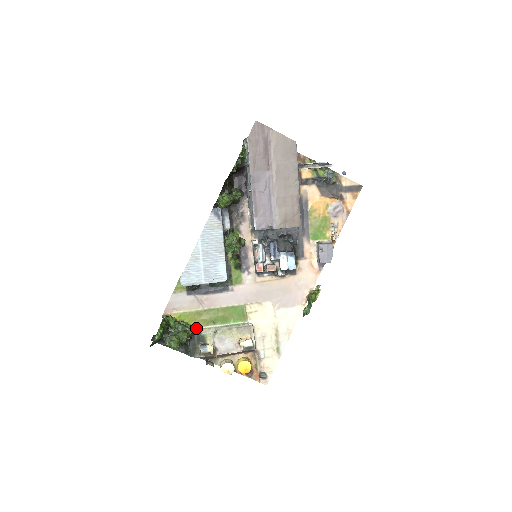
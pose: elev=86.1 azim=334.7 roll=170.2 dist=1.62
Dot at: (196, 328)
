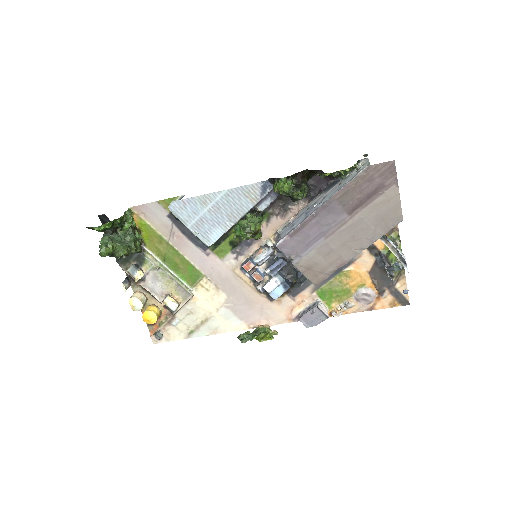
Dot at: (145, 248)
